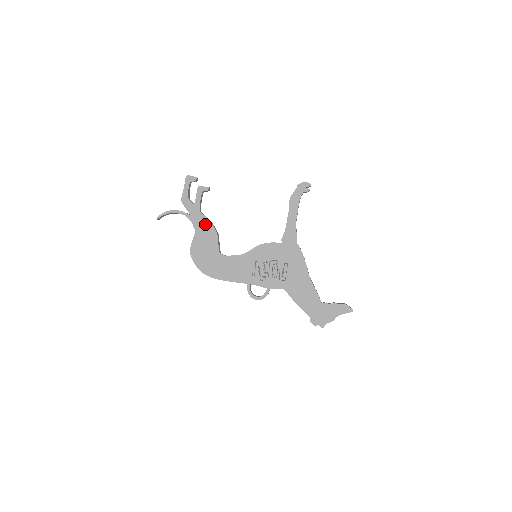
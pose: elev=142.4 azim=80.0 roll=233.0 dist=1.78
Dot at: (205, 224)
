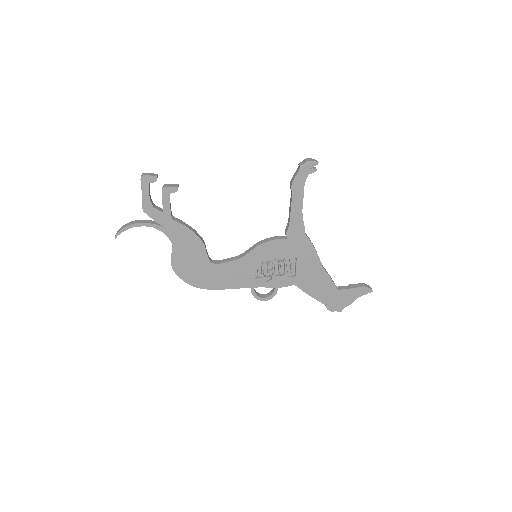
Dot at: (184, 233)
